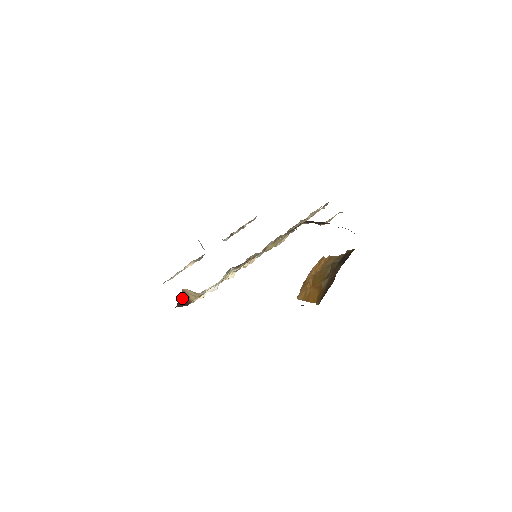
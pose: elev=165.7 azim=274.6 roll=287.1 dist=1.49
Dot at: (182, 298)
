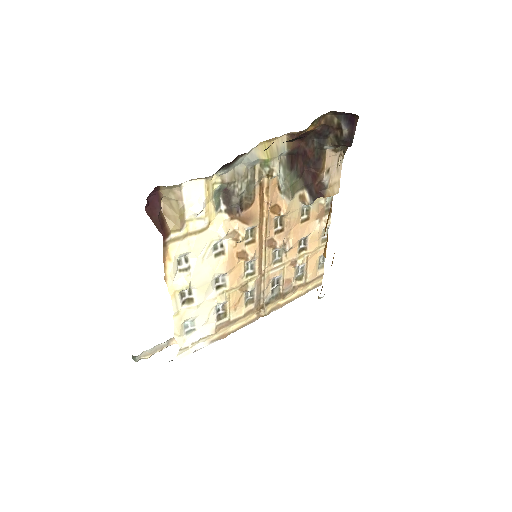
Dot at: (156, 192)
